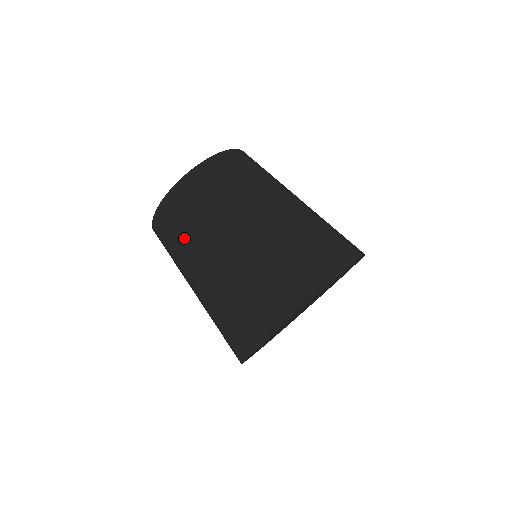
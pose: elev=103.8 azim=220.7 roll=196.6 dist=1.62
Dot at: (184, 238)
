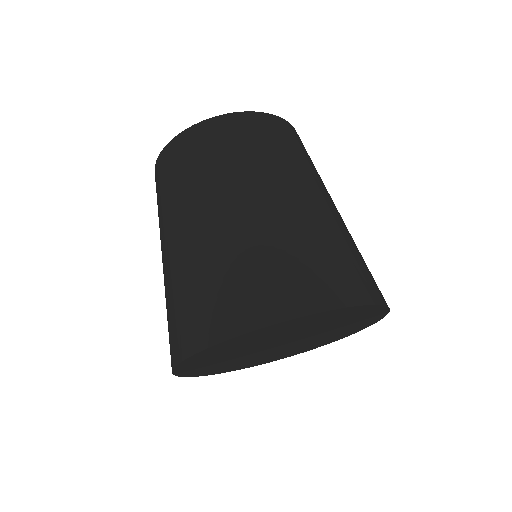
Dot at: (256, 155)
